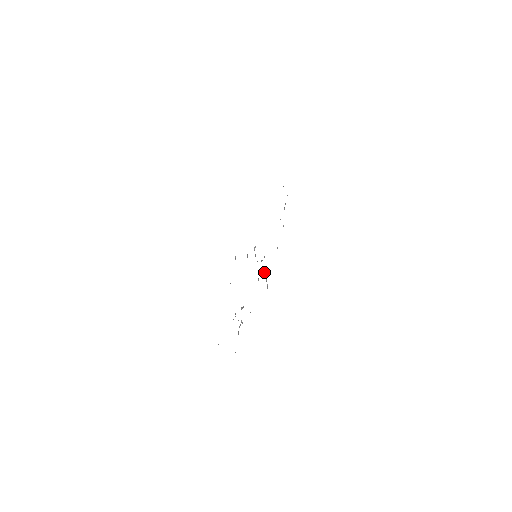
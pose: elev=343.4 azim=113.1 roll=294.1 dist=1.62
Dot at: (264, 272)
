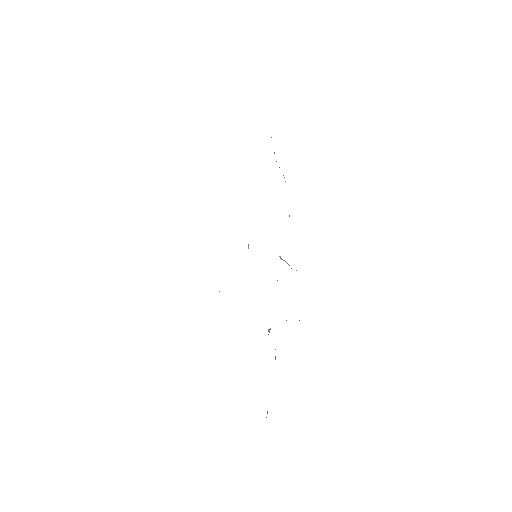
Dot at: (283, 260)
